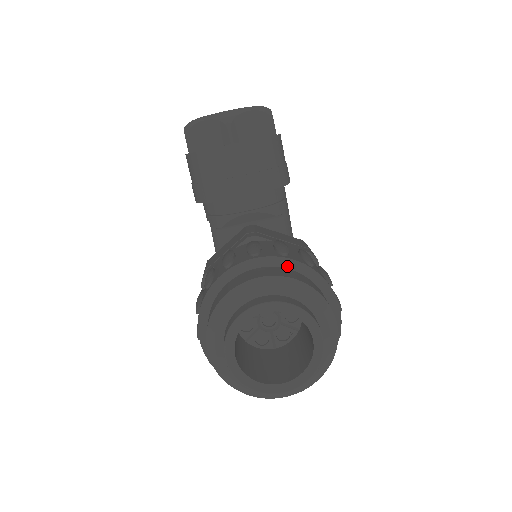
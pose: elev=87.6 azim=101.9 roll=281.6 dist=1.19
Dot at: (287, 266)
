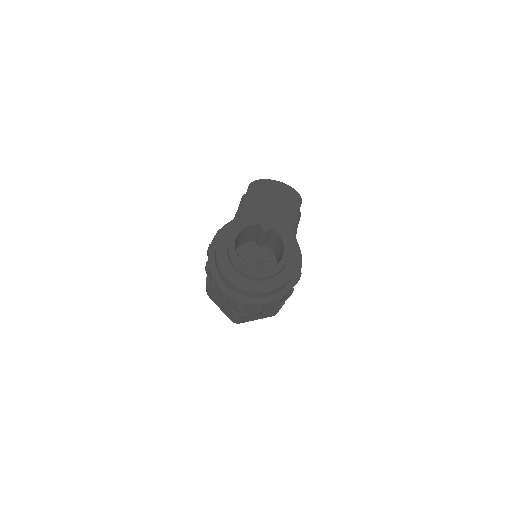
Dot at: occluded
